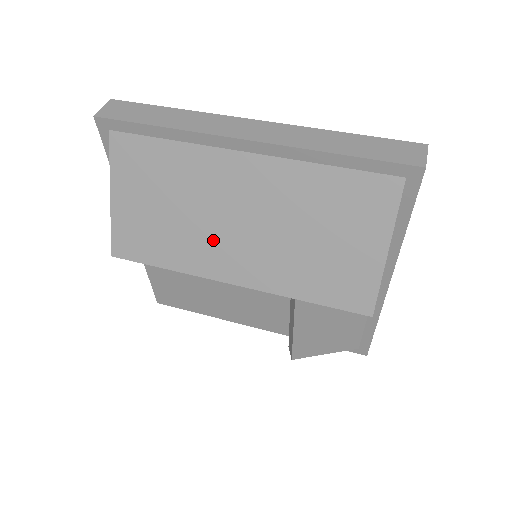
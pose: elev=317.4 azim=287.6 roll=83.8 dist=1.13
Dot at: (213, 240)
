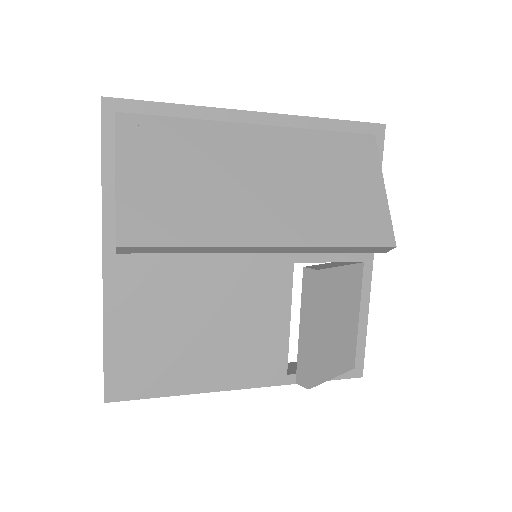
Dot at: (241, 204)
